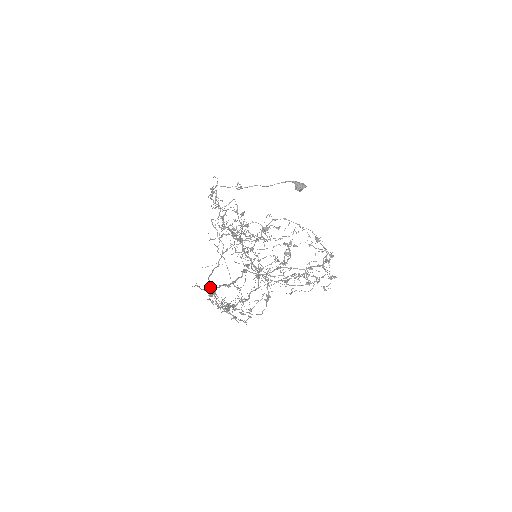
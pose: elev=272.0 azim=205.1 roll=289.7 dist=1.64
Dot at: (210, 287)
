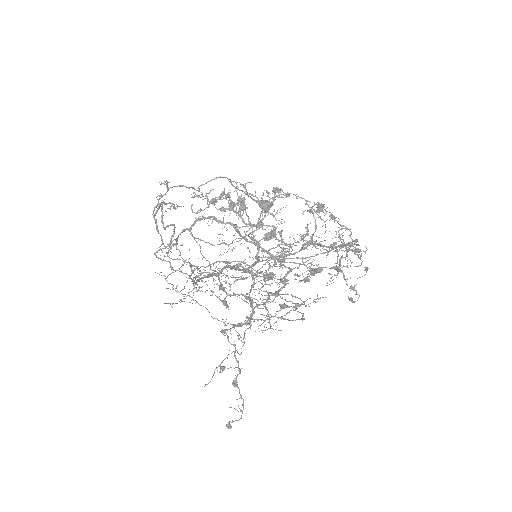
Dot at: occluded
